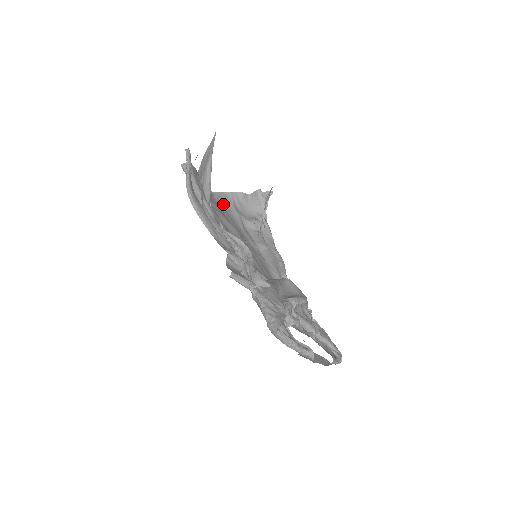
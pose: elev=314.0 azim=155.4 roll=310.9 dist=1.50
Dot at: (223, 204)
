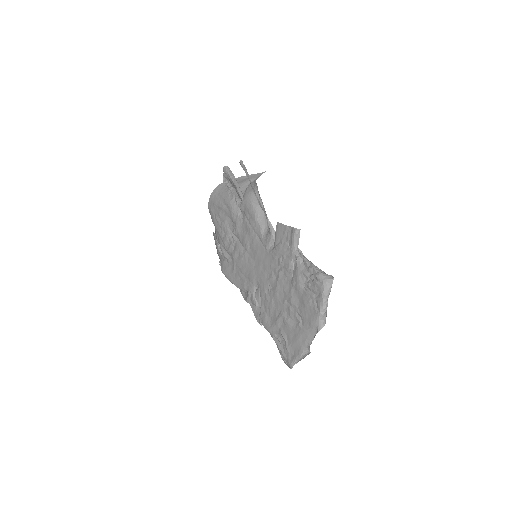
Dot at: (214, 219)
